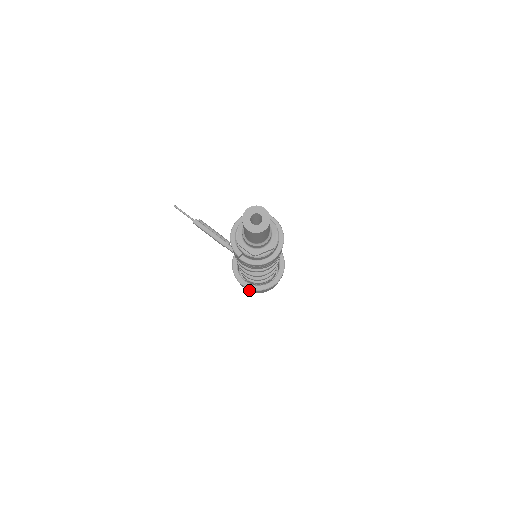
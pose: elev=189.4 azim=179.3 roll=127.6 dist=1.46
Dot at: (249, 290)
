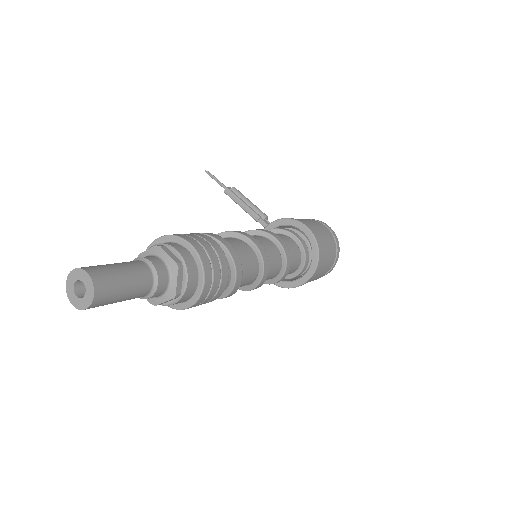
Dot at: occluded
